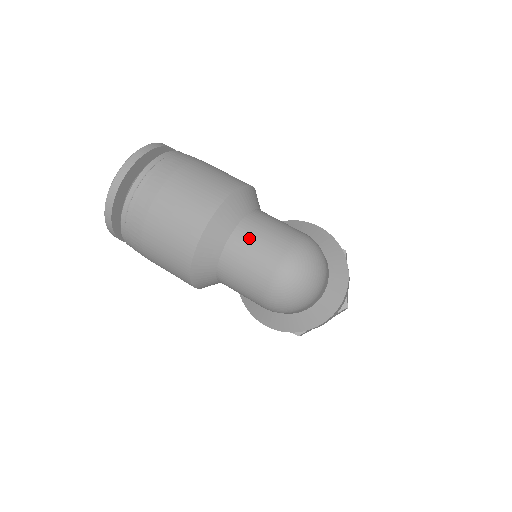
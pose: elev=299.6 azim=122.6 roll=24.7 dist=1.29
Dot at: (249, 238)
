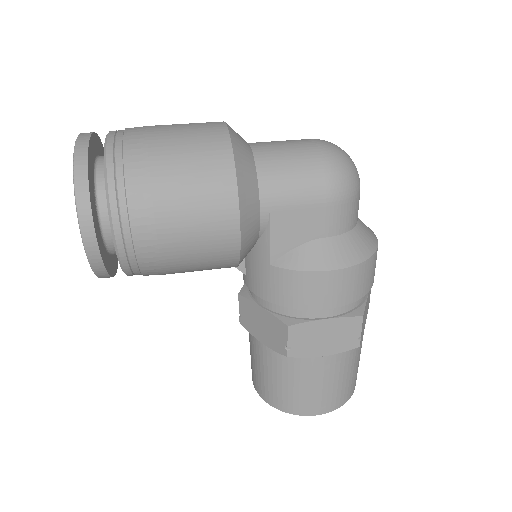
Dot at: occluded
